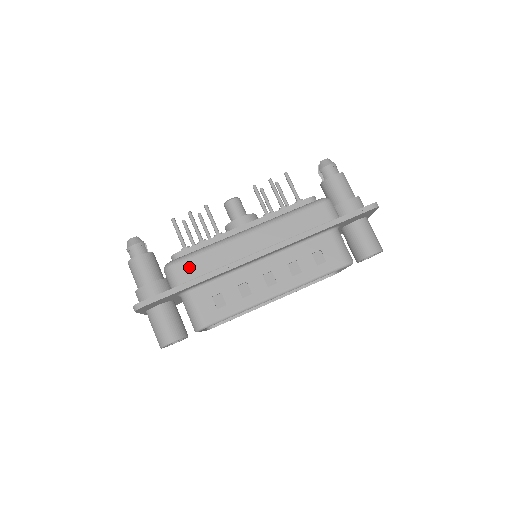
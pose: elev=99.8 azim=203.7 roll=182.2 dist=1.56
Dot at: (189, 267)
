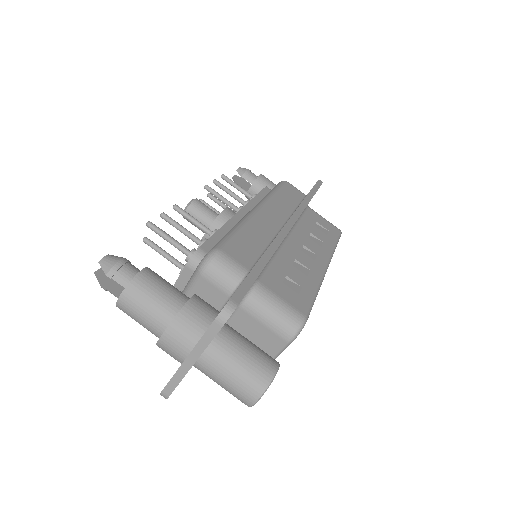
Dot at: (239, 250)
